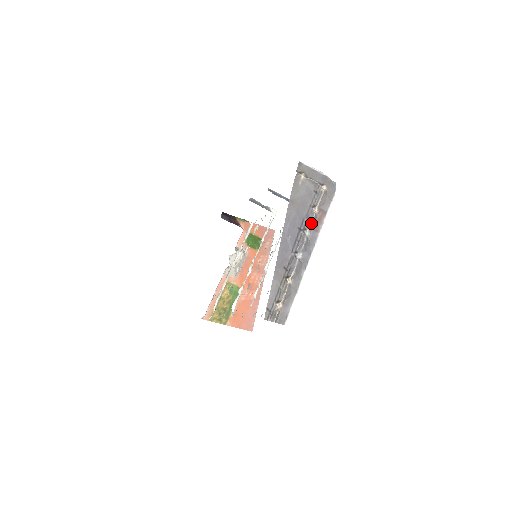
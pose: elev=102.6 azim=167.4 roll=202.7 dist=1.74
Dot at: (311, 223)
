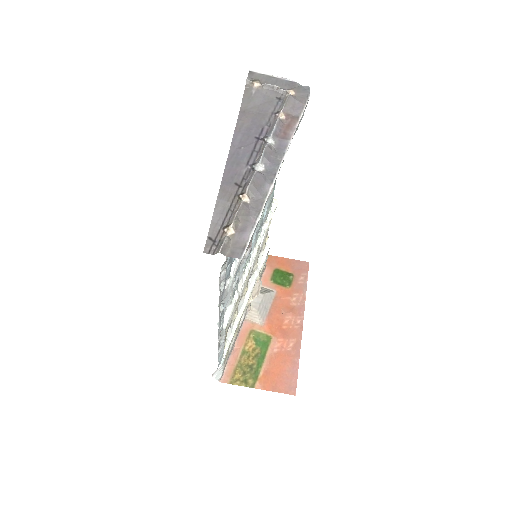
Dot at: (274, 128)
